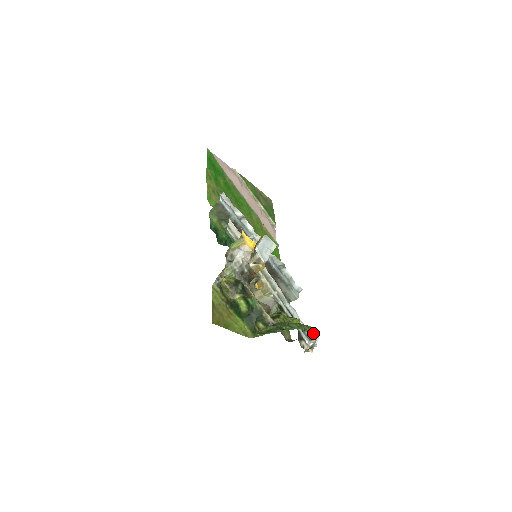
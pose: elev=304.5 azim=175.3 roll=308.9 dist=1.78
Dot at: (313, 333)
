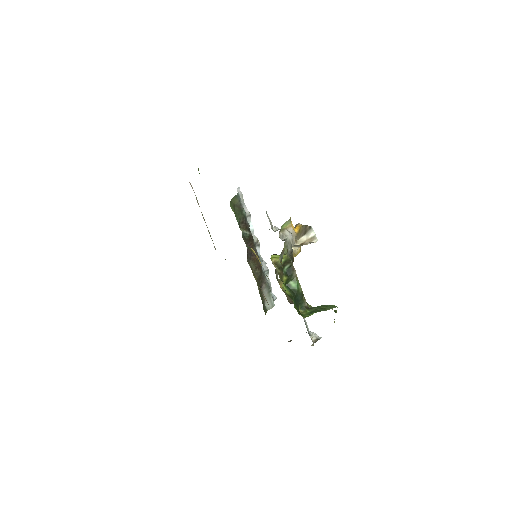
Dot at: occluded
